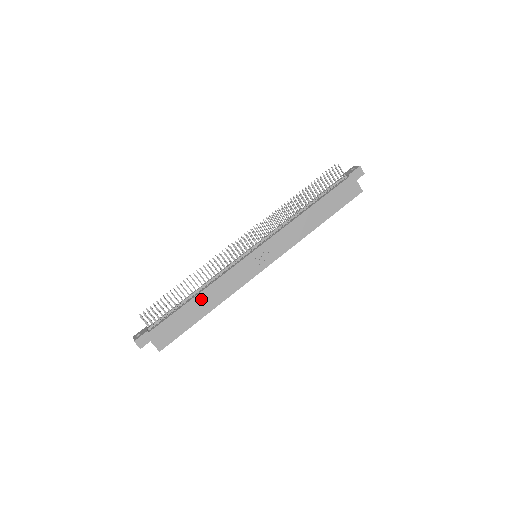
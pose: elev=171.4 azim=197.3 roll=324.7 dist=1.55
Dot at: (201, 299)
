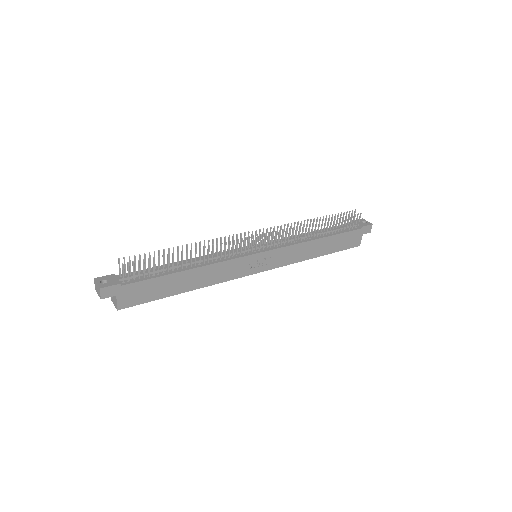
Dot at: (191, 275)
